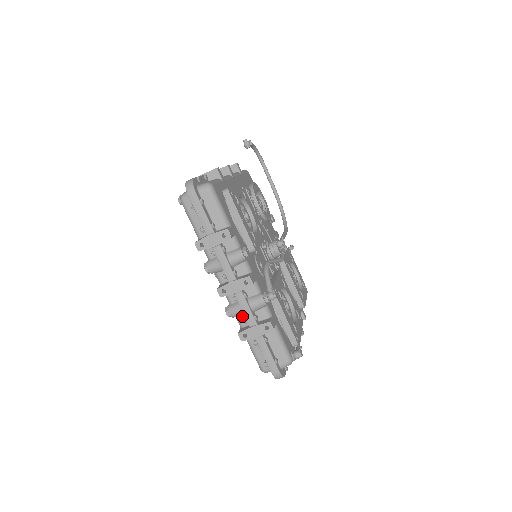
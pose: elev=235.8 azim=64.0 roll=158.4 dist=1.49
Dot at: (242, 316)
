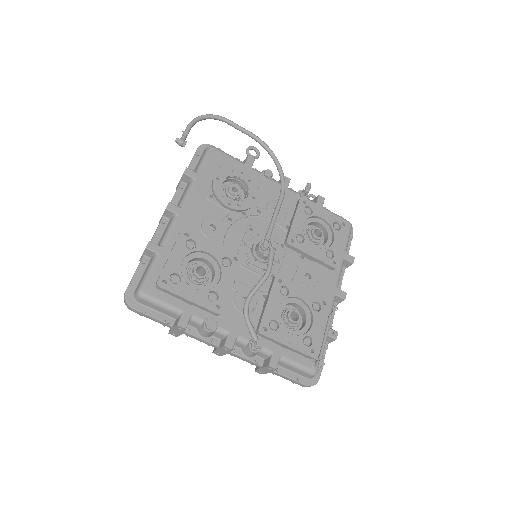
Dot at: occluded
